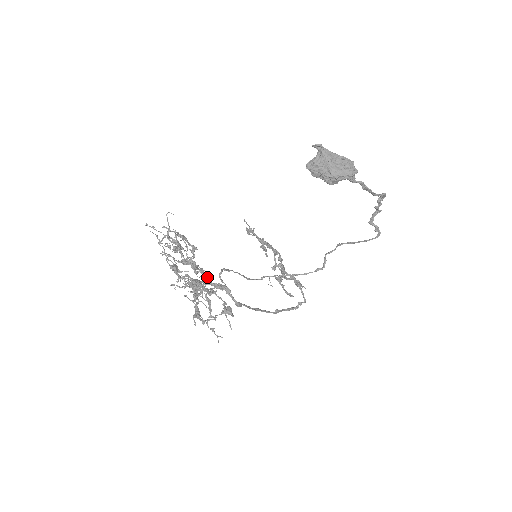
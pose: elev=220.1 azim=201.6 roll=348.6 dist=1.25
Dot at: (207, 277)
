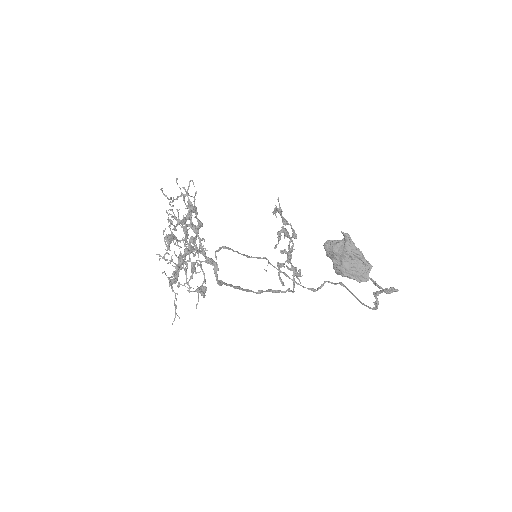
Dot at: (203, 249)
